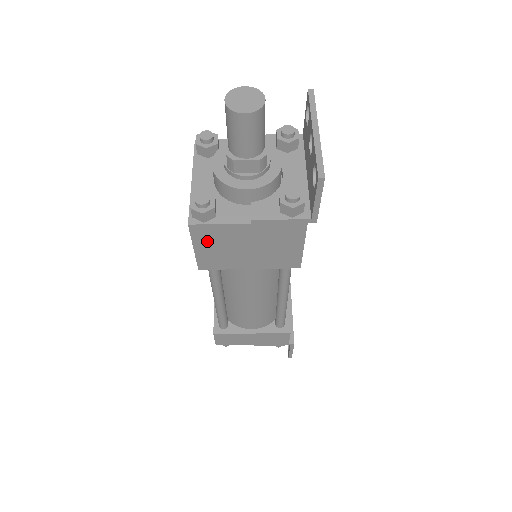
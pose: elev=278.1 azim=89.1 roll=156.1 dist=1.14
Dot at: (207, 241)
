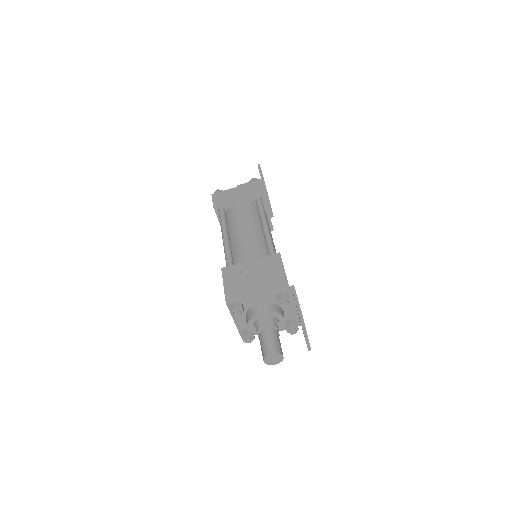
Dot at: occluded
